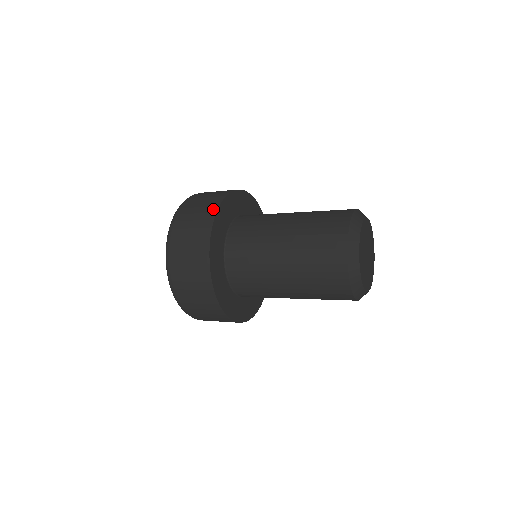
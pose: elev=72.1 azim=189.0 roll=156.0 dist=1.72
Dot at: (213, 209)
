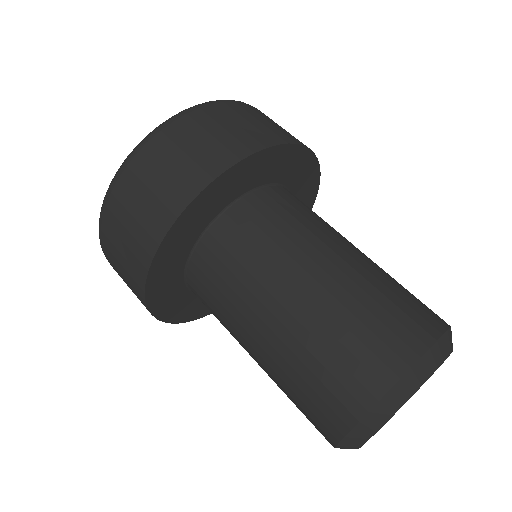
Dot at: (166, 219)
